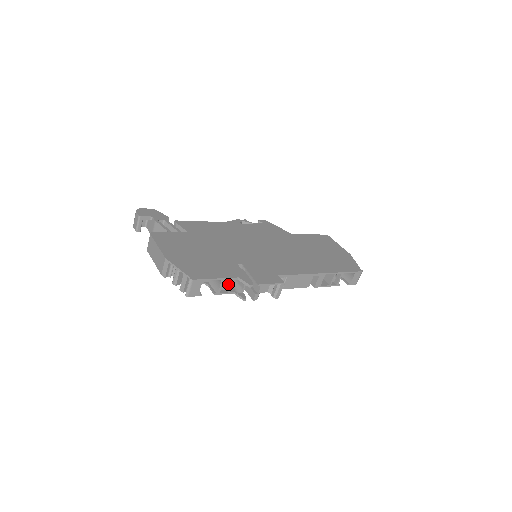
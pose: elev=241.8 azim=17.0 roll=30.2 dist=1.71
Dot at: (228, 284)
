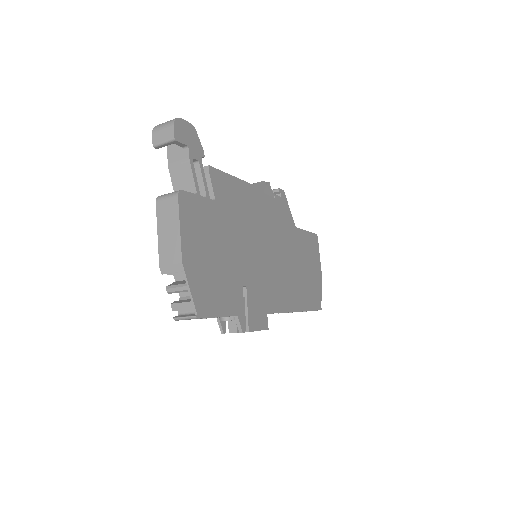
Dot at: occluded
